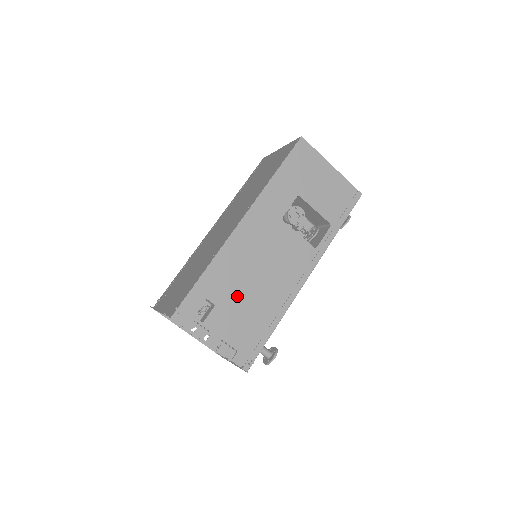
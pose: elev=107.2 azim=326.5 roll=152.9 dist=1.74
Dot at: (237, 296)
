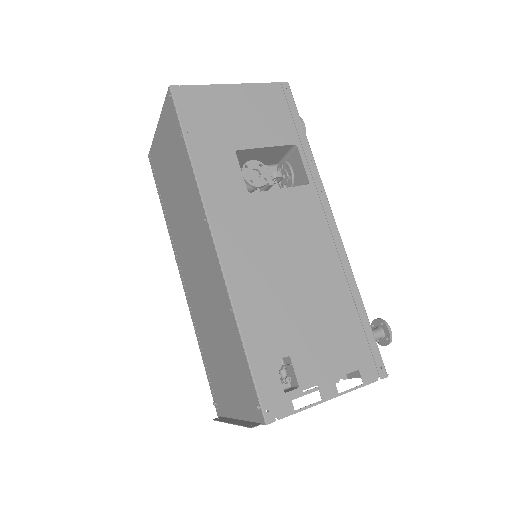
Dot at: (298, 320)
